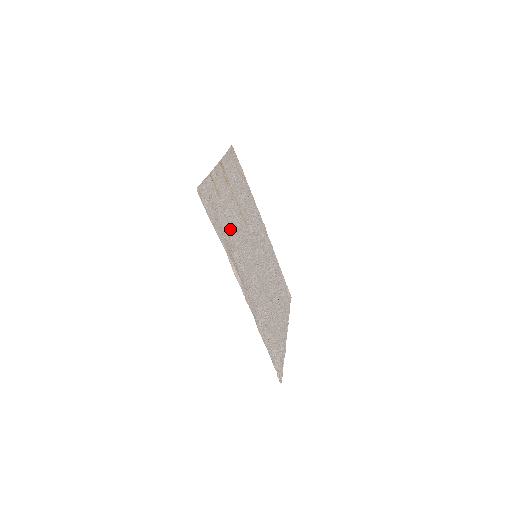
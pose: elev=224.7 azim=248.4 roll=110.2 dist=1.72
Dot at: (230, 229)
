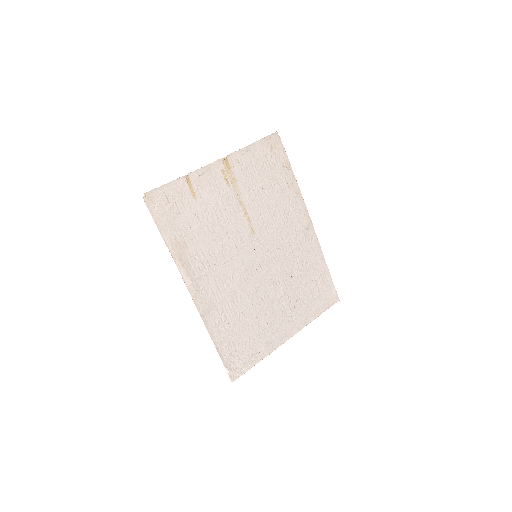
Dot at: (201, 230)
